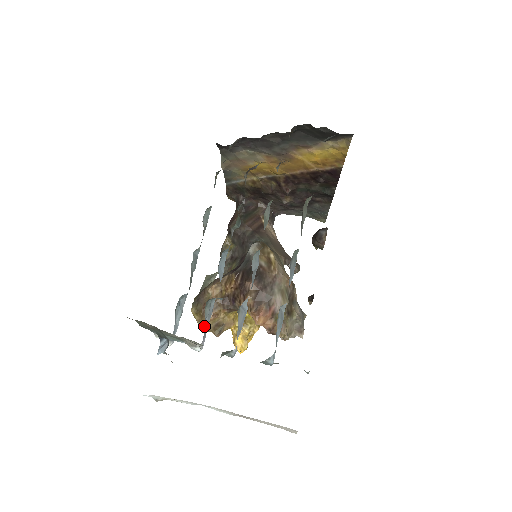
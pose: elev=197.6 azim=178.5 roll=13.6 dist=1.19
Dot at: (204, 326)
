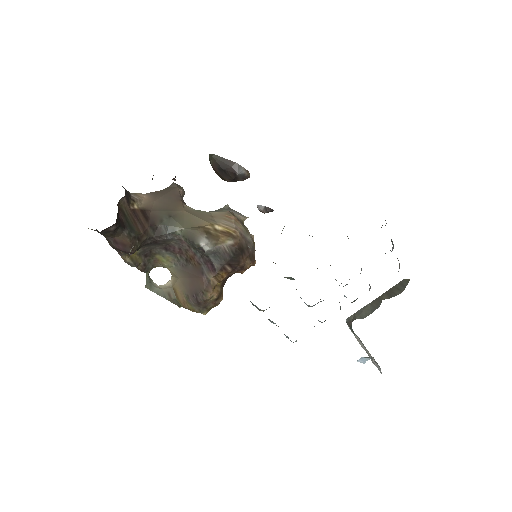
Dot at: occluded
